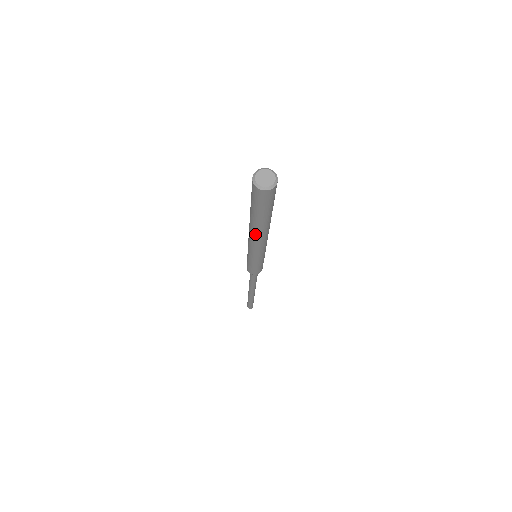
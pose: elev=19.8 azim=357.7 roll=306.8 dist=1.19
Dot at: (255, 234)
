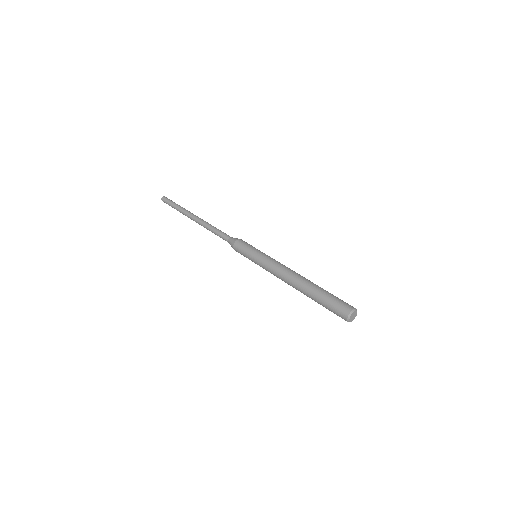
Dot at: occluded
